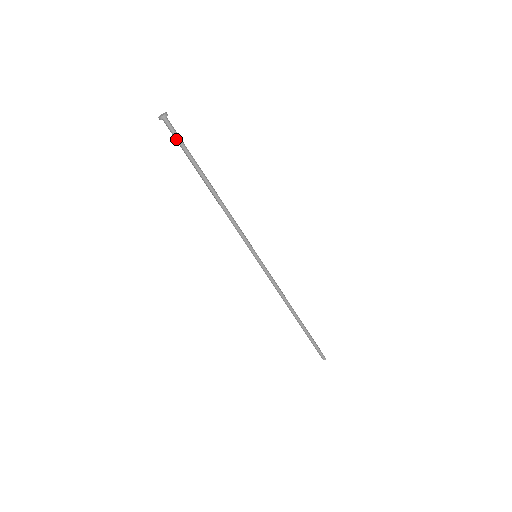
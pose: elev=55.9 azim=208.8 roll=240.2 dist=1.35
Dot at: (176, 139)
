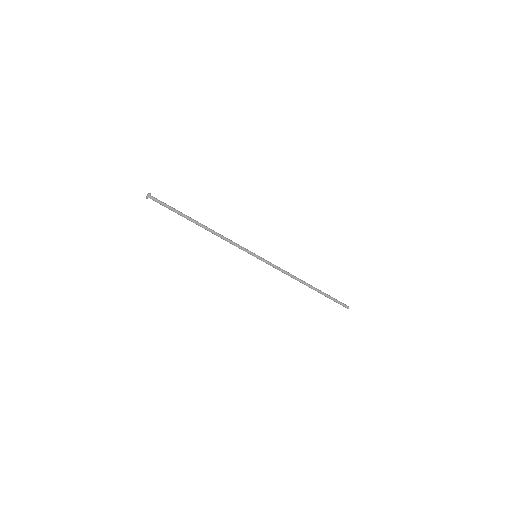
Dot at: occluded
